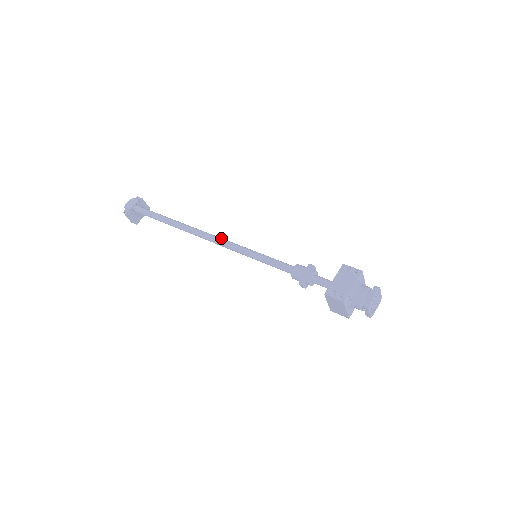
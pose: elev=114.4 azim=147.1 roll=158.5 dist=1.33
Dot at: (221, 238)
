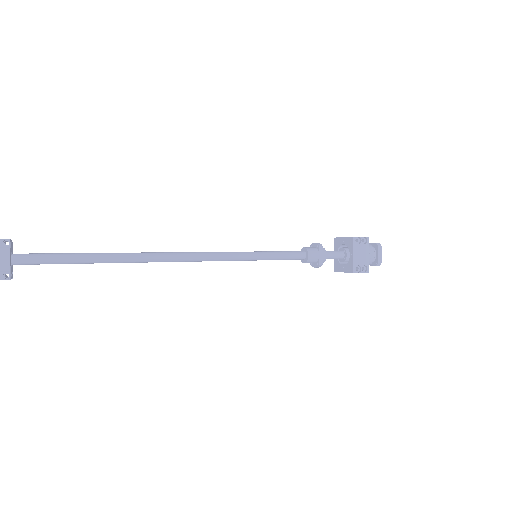
Dot at: (205, 253)
